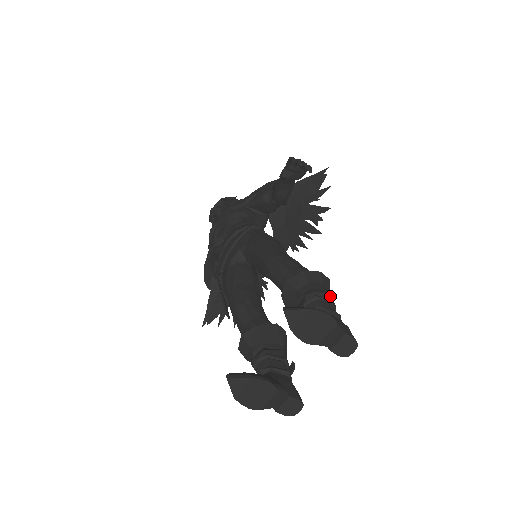
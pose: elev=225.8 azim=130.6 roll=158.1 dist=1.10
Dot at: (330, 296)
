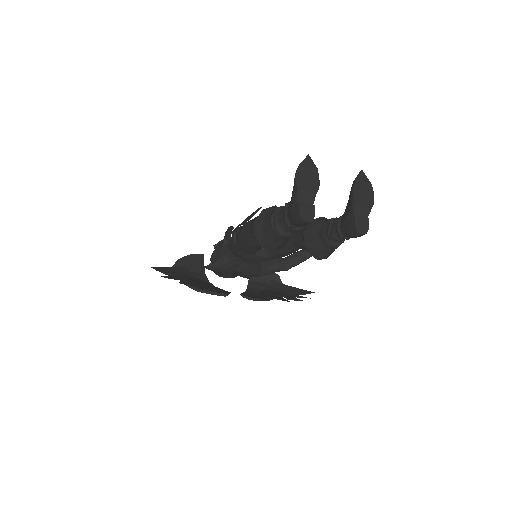
Dot at: occluded
